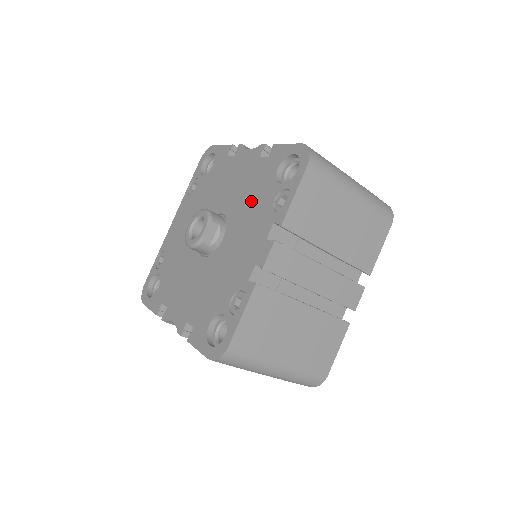
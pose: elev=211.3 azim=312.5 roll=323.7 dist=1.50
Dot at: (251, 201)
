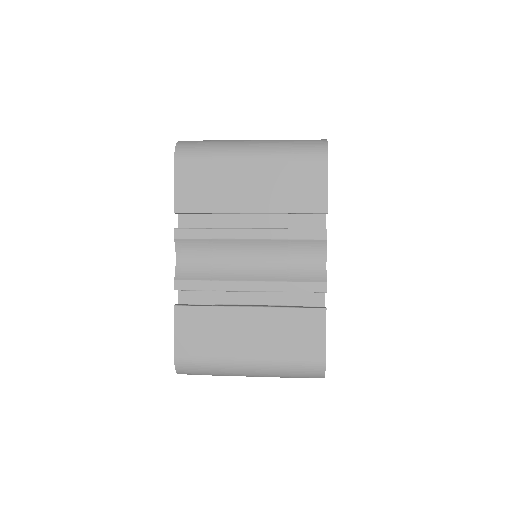
Dot at: occluded
